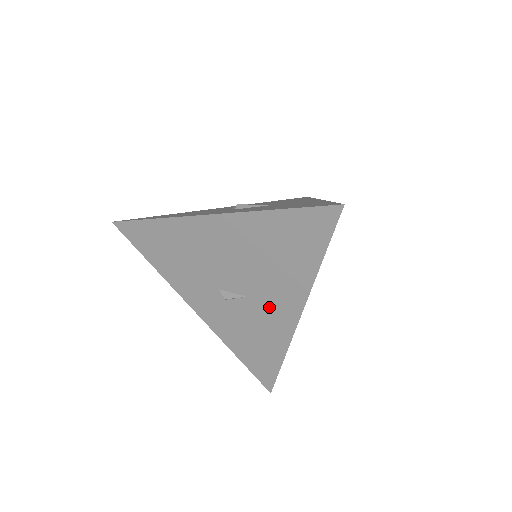
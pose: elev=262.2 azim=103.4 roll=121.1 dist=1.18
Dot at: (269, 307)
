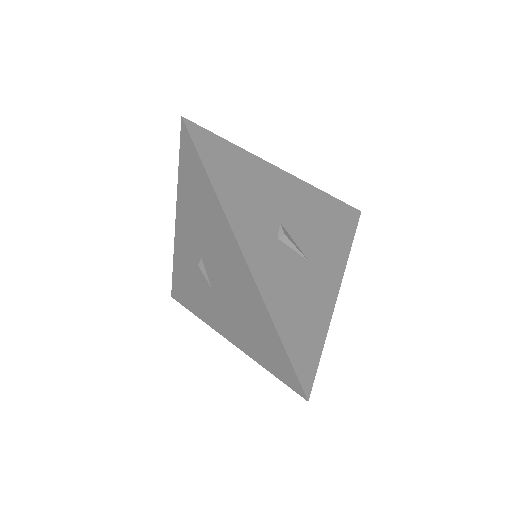
Dot at: (216, 309)
